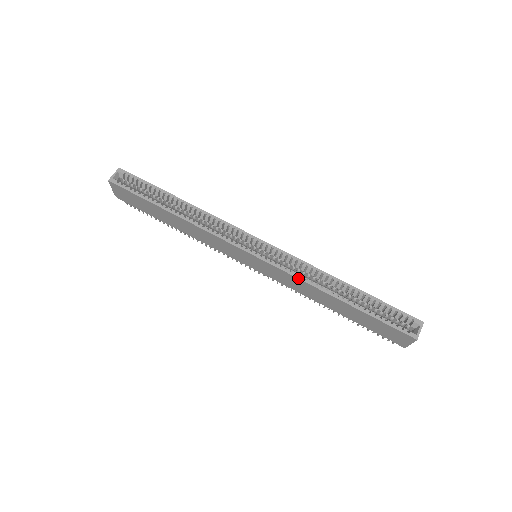
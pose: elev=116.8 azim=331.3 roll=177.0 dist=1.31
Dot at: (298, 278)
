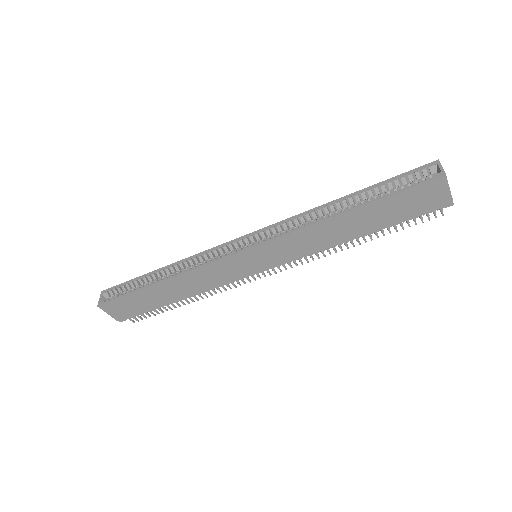
Dot at: (297, 230)
